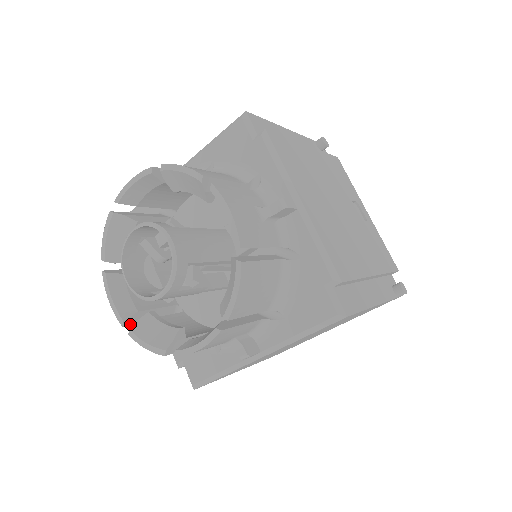
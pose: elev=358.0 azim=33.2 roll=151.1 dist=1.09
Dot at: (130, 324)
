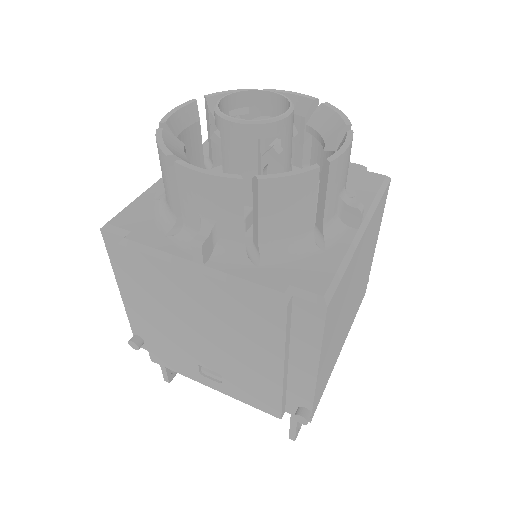
Dot at: (242, 190)
